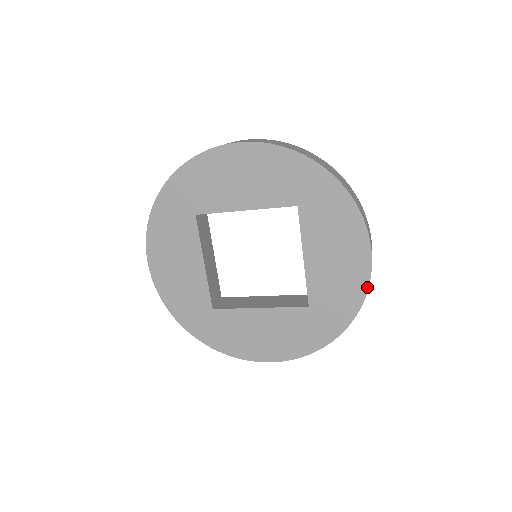
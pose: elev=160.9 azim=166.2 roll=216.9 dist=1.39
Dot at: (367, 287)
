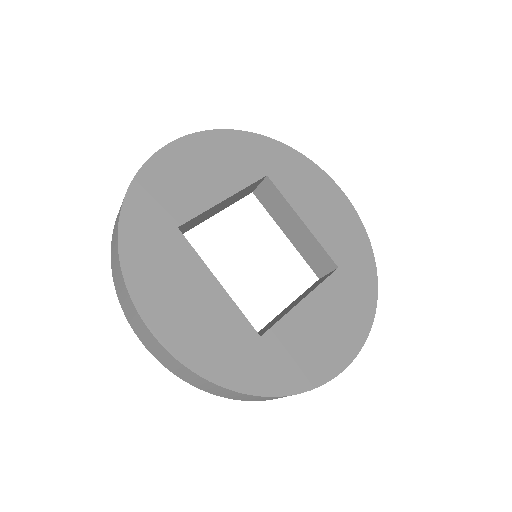
Dot at: (361, 222)
